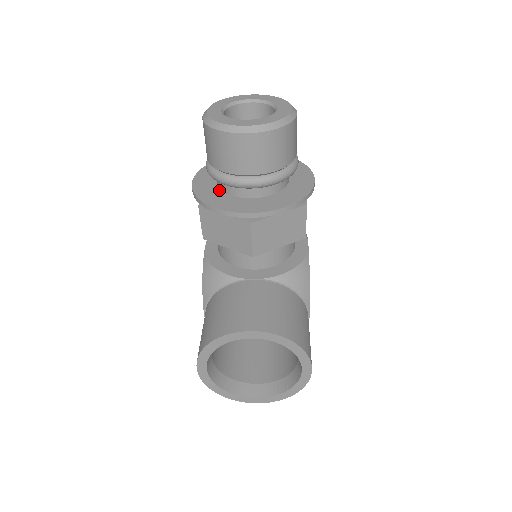
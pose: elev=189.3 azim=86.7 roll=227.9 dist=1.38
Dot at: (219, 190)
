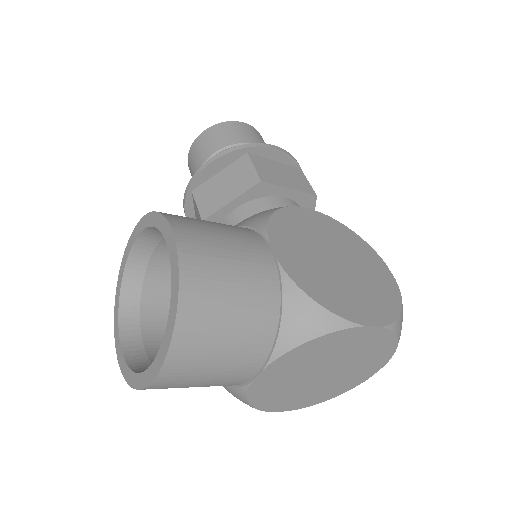
Dot at: occluded
